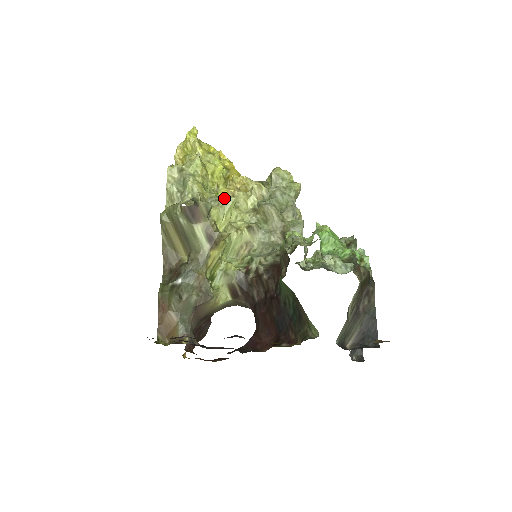
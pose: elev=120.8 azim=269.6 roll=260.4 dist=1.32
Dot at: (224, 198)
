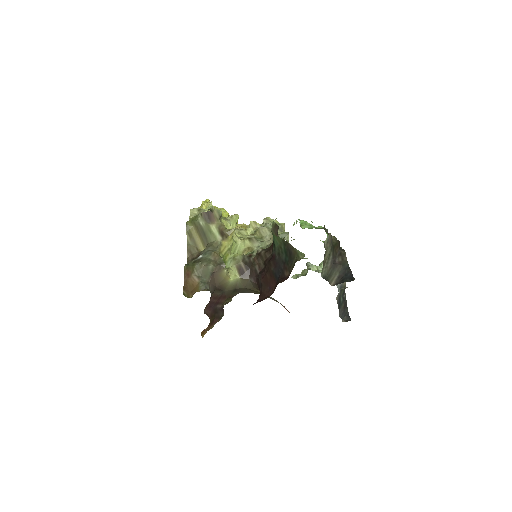
Dot at: occluded
